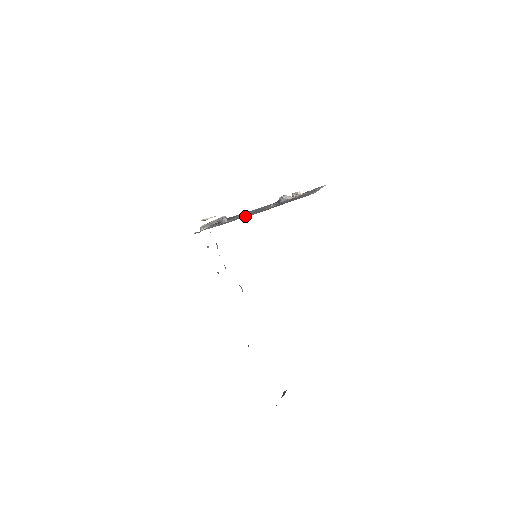
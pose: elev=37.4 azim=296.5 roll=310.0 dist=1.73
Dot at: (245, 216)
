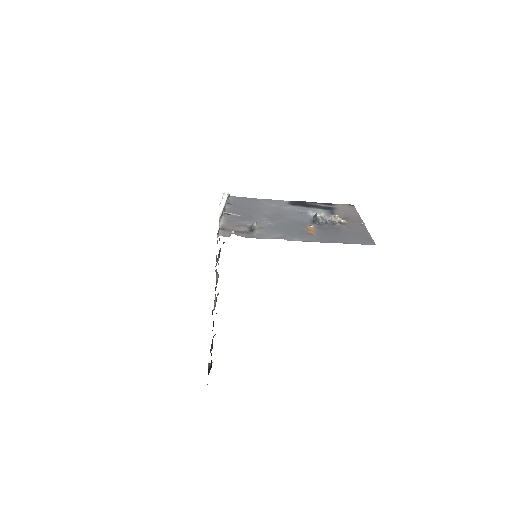
Dot at: (288, 236)
